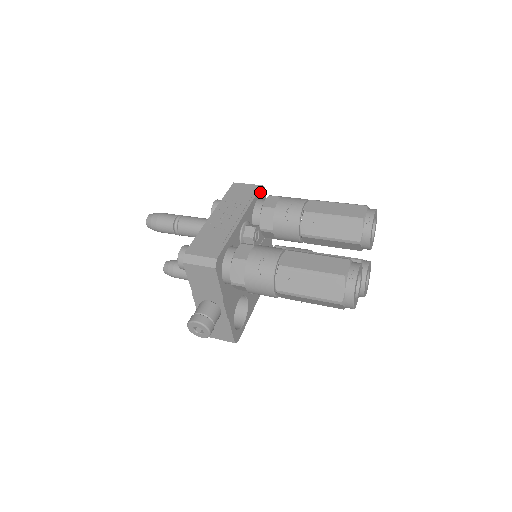
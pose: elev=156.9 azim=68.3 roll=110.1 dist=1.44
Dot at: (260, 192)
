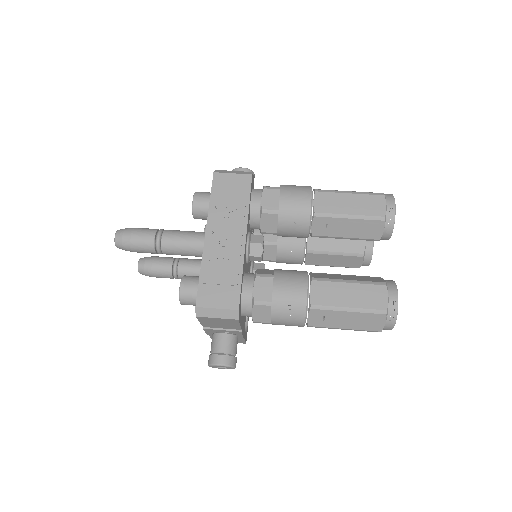
Dot at: (251, 184)
